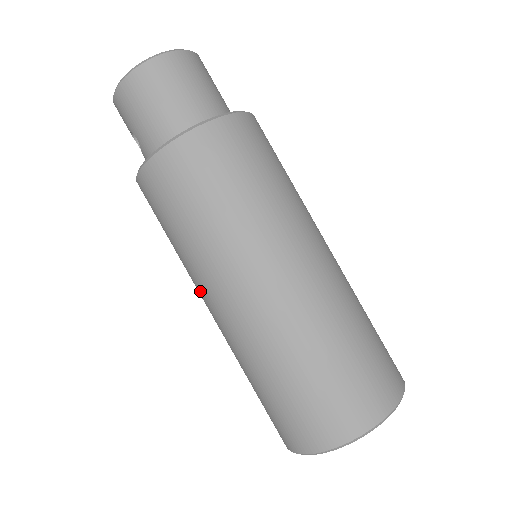
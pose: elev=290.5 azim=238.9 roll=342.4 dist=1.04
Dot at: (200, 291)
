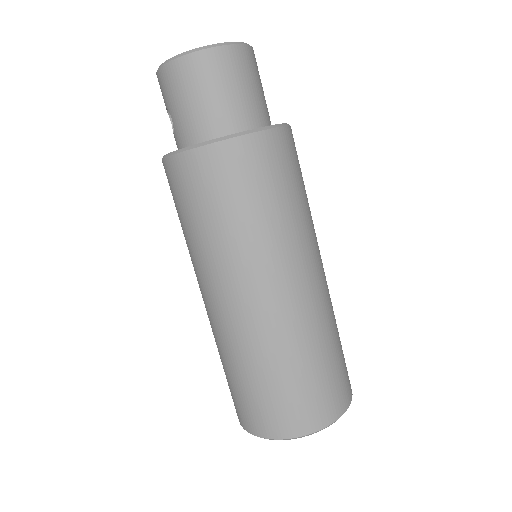
Dot at: (198, 279)
